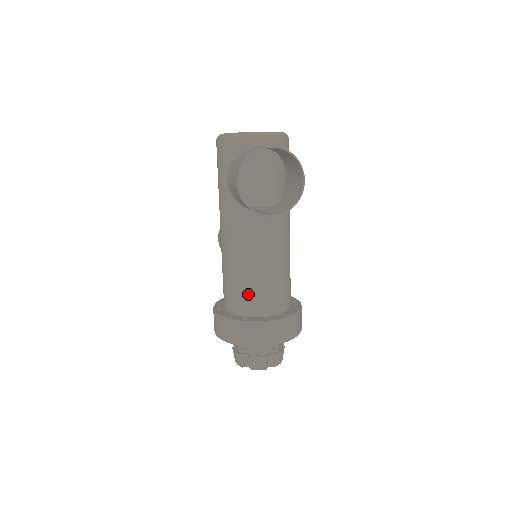
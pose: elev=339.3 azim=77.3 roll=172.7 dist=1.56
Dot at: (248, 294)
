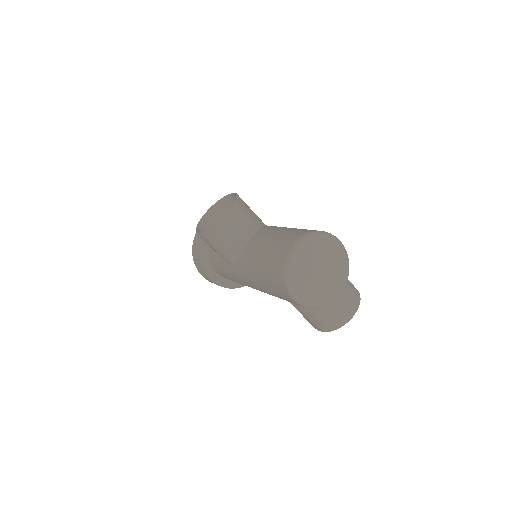
Dot at: occluded
